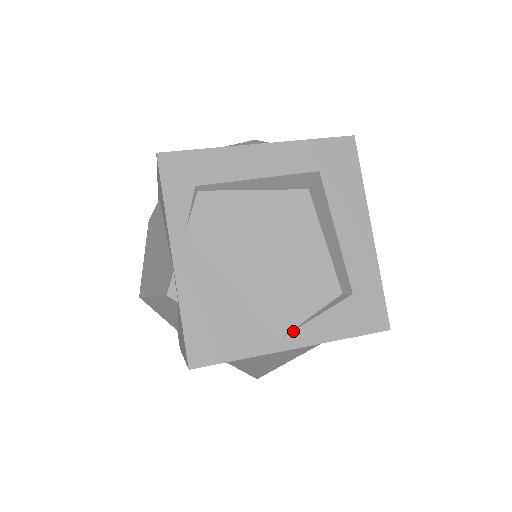
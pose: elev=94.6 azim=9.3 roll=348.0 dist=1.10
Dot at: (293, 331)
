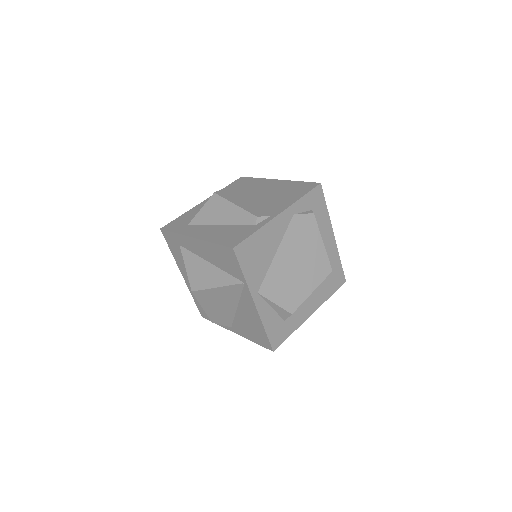
Dot at: (262, 298)
